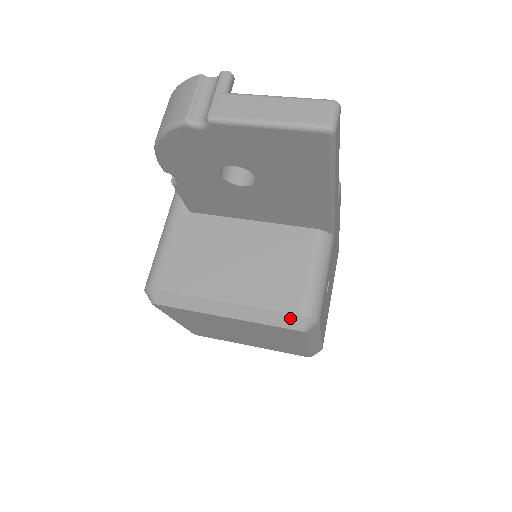
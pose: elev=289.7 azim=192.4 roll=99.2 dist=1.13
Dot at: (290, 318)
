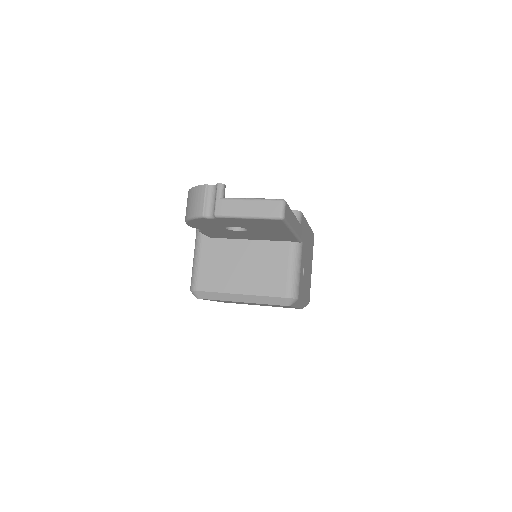
Dot at: (280, 300)
